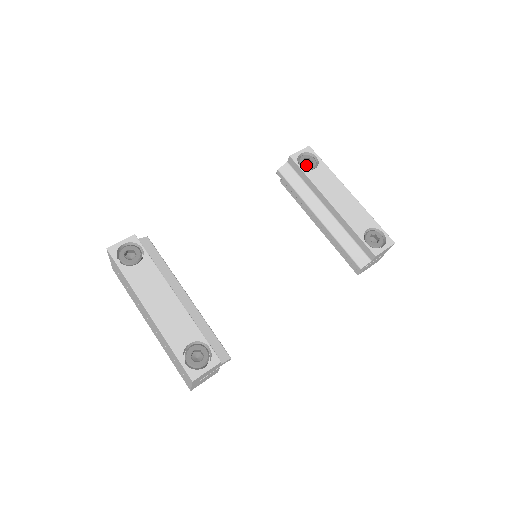
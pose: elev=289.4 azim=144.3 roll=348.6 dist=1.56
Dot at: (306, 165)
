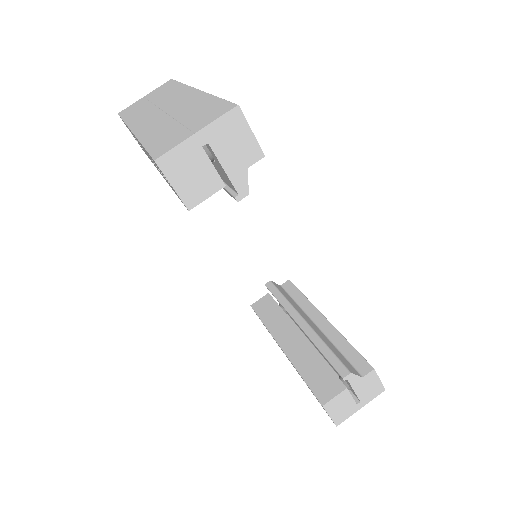
Dot at: occluded
